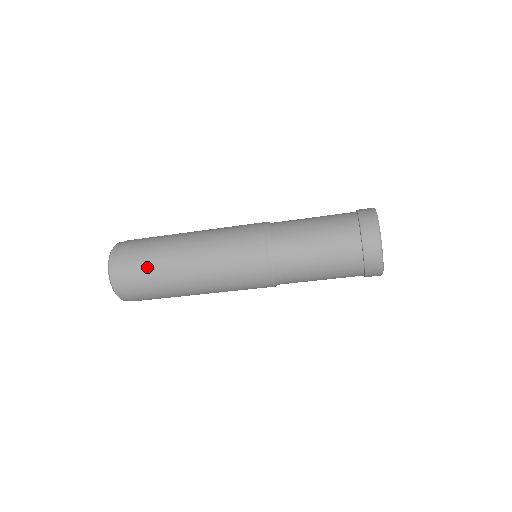
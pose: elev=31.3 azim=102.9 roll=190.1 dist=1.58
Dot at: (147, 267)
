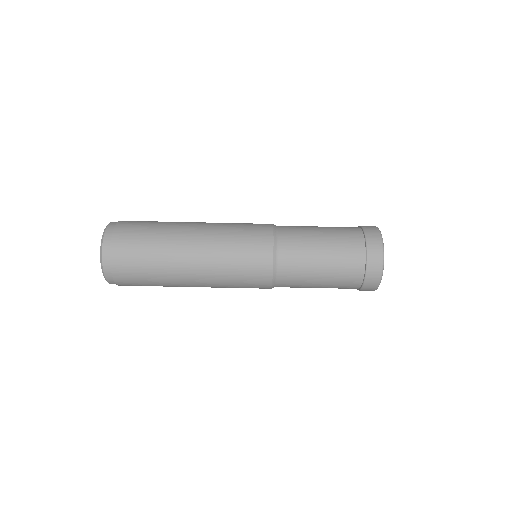
Dot at: occluded
